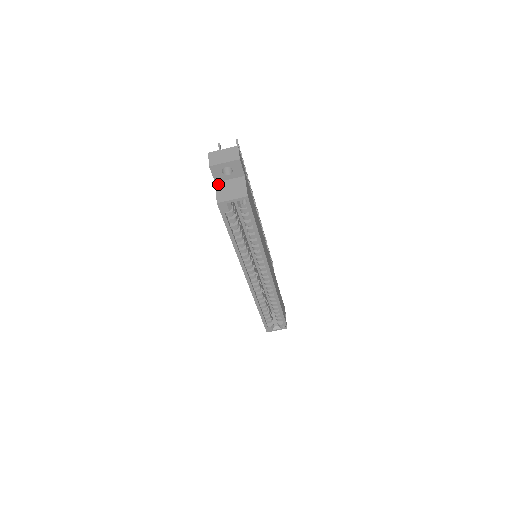
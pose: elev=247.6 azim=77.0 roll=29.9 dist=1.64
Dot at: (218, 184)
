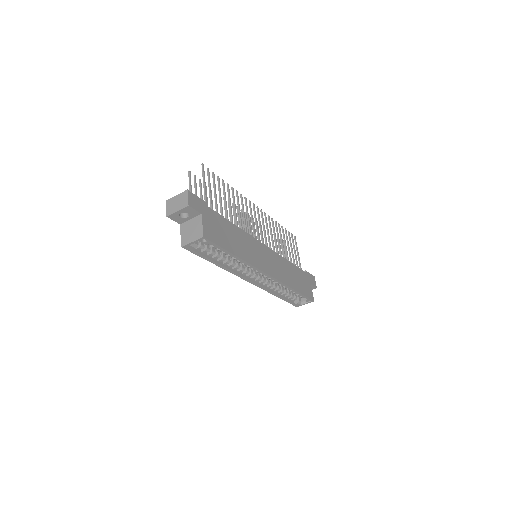
Dot at: (182, 226)
